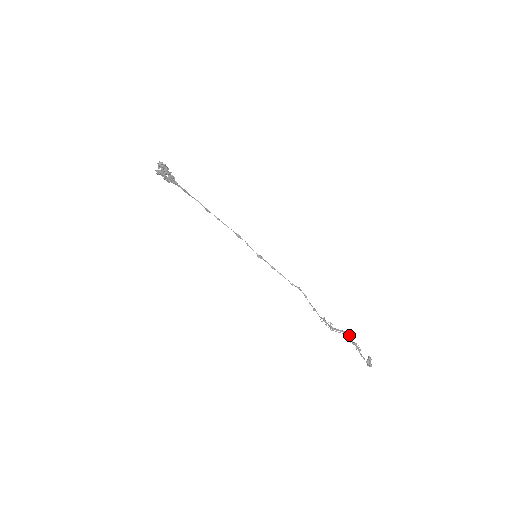
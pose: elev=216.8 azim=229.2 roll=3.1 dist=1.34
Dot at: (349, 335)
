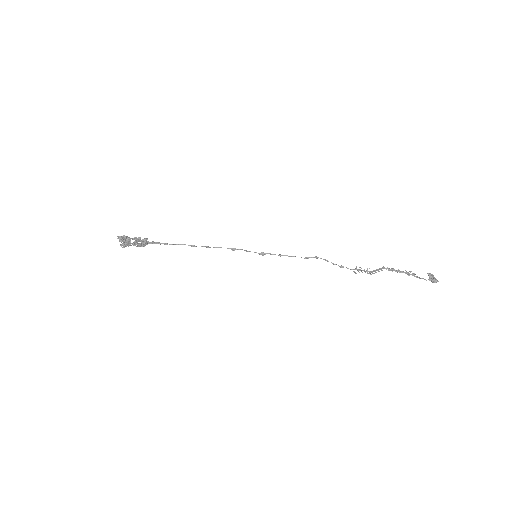
Dot at: (391, 268)
